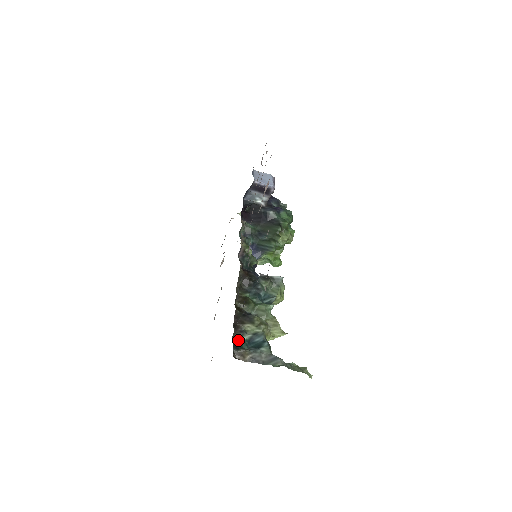
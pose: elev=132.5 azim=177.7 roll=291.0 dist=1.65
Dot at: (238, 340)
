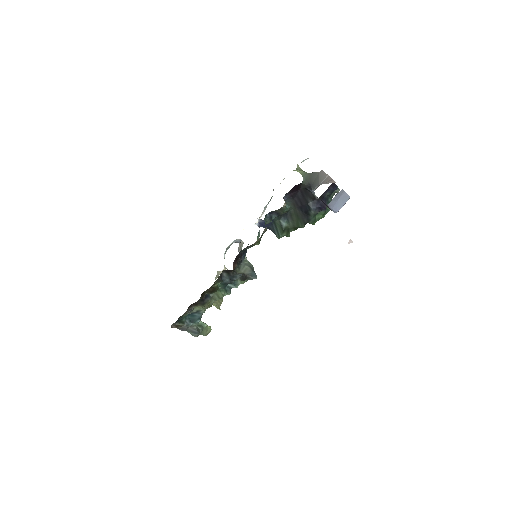
Dot at: (183, 317)
